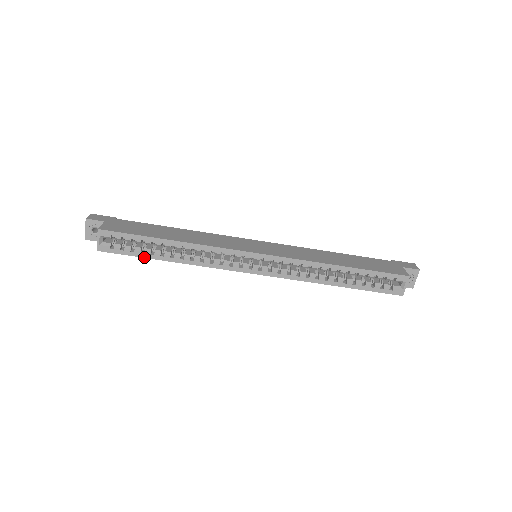
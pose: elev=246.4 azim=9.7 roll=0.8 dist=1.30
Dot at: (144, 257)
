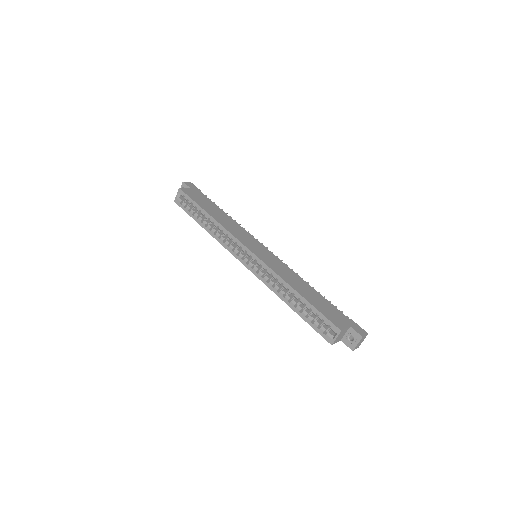
Dot at: (193, 218)
